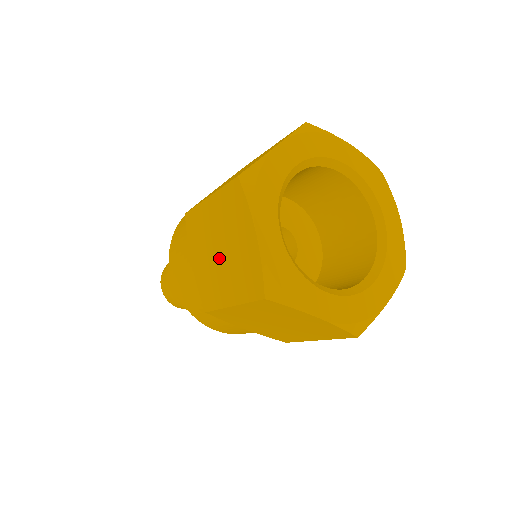
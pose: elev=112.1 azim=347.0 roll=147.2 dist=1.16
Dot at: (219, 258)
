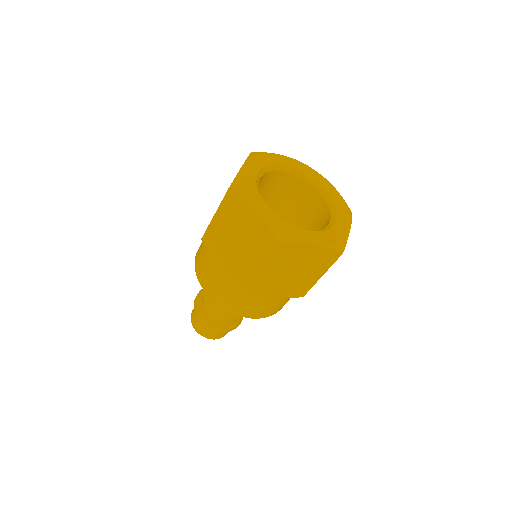
Dot at: occluded
